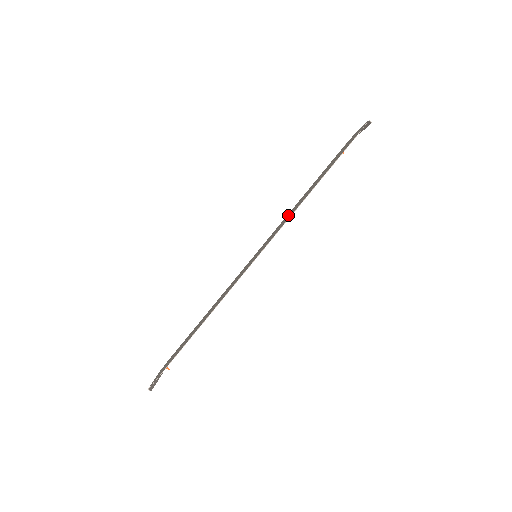
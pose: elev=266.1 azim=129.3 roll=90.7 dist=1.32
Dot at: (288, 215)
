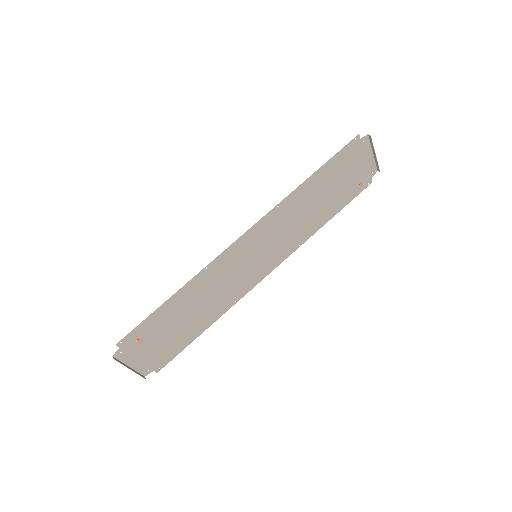
Dot at: (296, 227)
